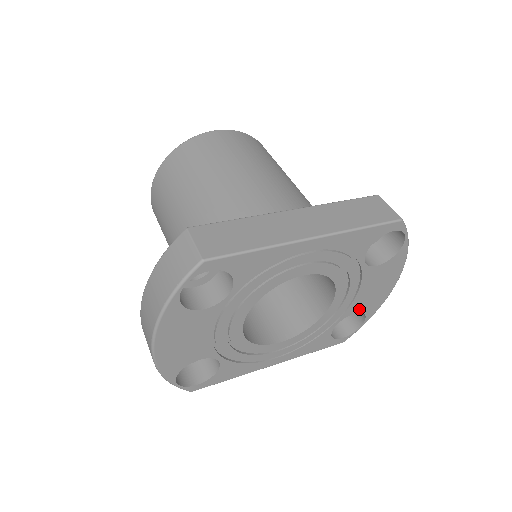
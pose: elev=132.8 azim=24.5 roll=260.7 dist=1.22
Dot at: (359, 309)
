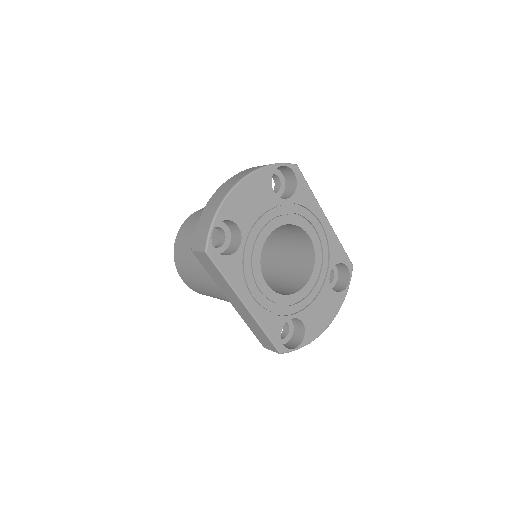
Dot at: (306, 322)
